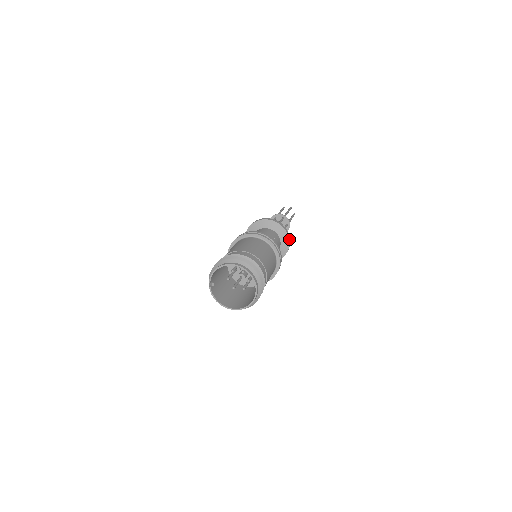
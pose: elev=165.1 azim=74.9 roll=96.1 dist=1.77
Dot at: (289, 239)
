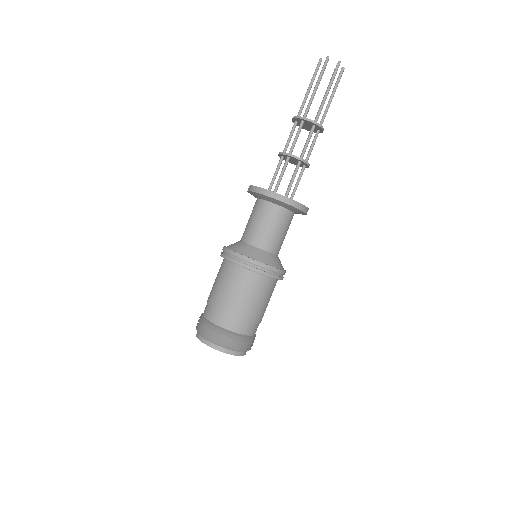
Dot at: (290, 203)
